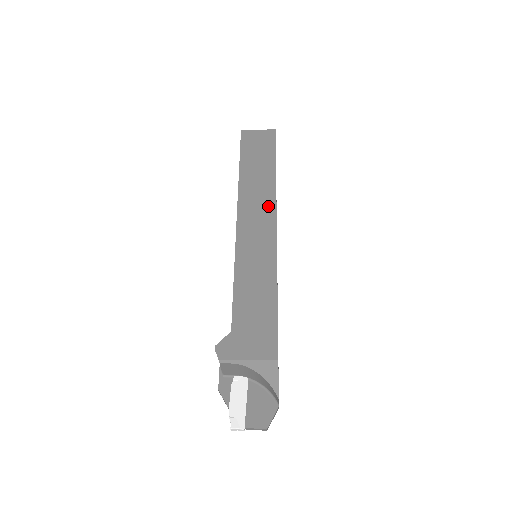
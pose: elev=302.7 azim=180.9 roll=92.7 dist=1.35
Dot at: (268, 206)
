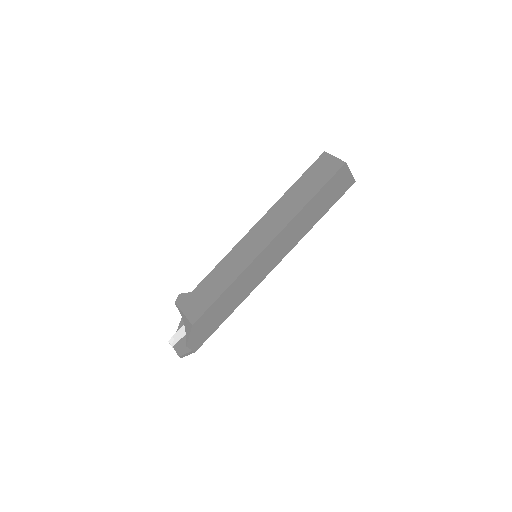
Dot at: (279, 226)
